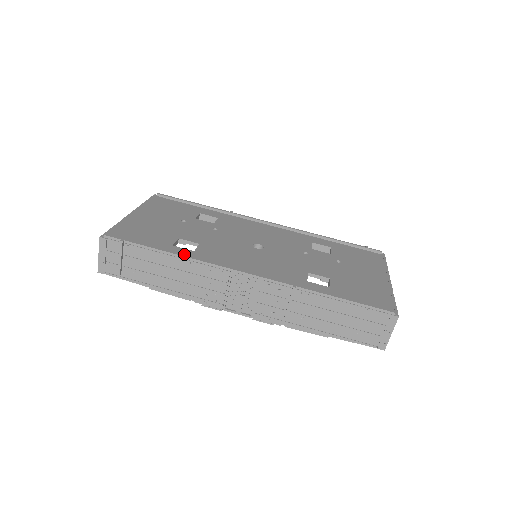
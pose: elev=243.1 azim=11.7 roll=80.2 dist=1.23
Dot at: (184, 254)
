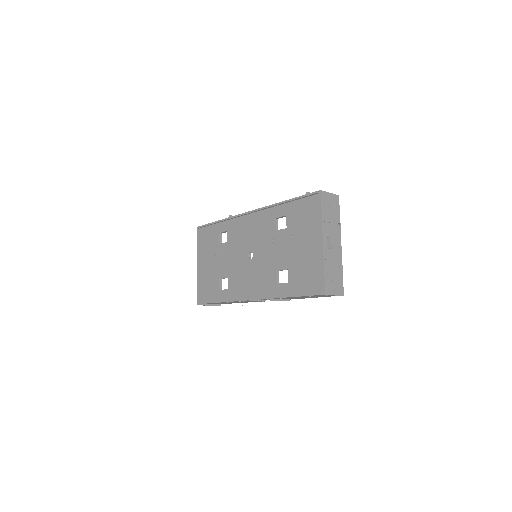
Dot at: (225, 296)
